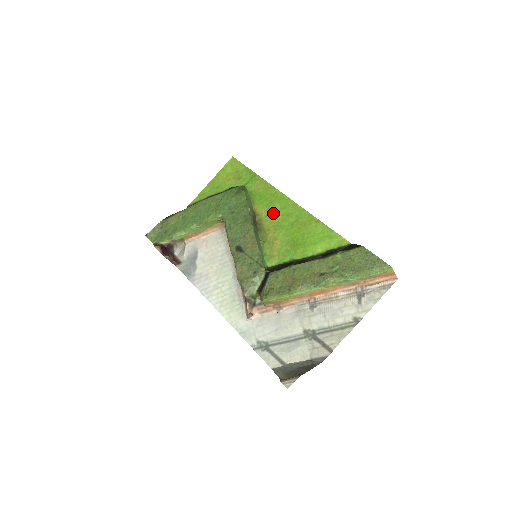
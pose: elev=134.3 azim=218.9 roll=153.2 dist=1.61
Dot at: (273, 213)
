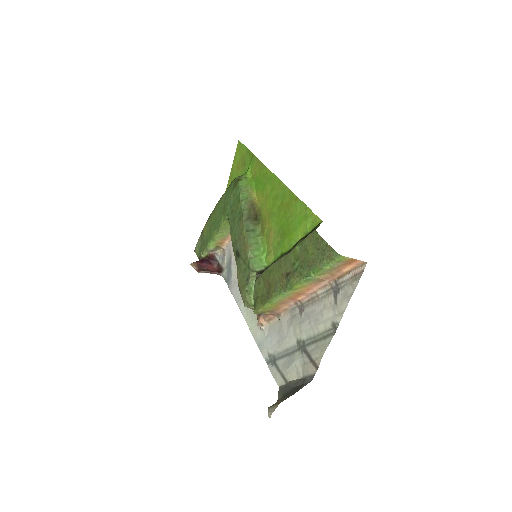
Dot at: (266, 199)
